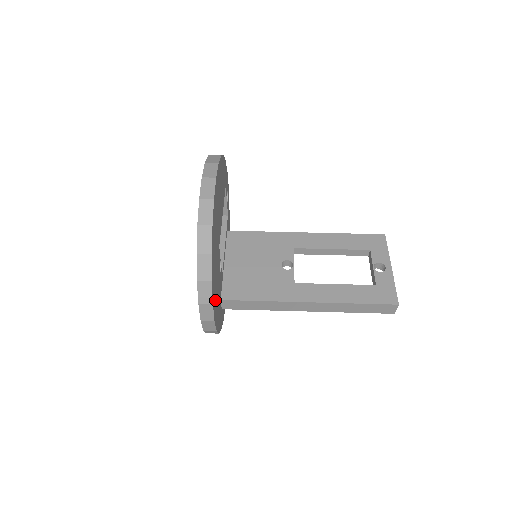
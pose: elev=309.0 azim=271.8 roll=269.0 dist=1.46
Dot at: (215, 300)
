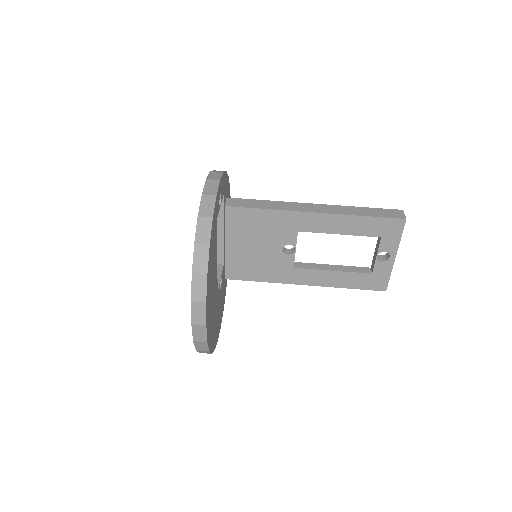
Dot at: (219, 322)
